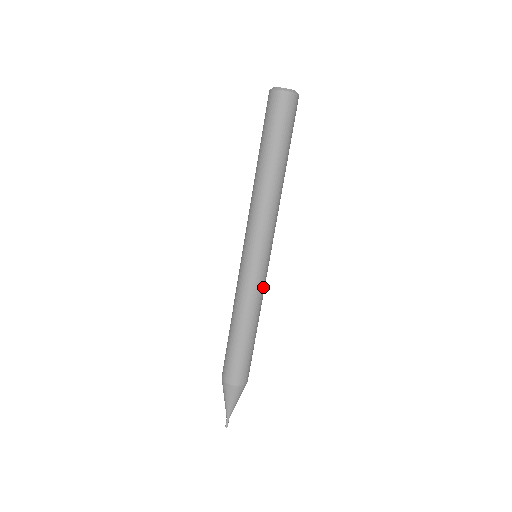
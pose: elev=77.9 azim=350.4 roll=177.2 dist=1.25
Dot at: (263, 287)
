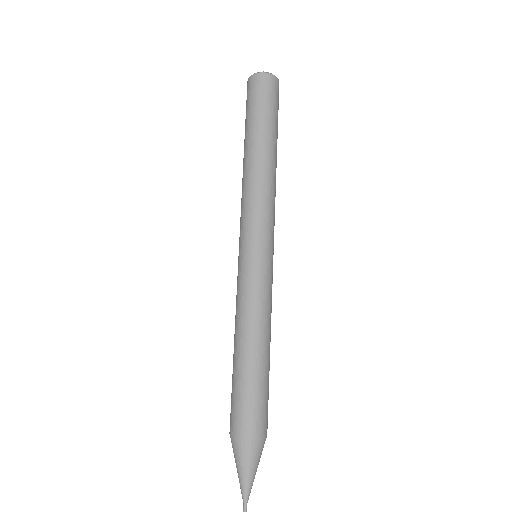
Dot at: (271, 292)
